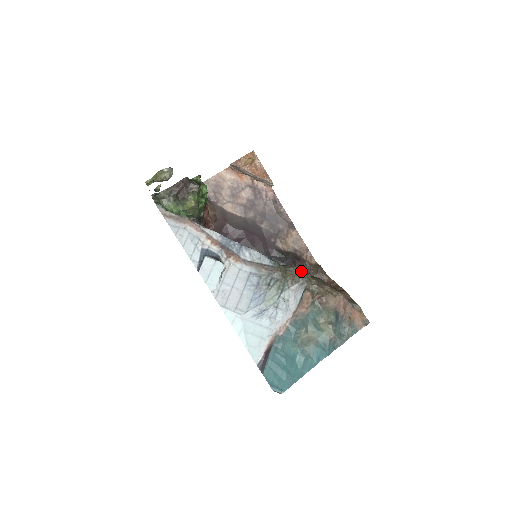
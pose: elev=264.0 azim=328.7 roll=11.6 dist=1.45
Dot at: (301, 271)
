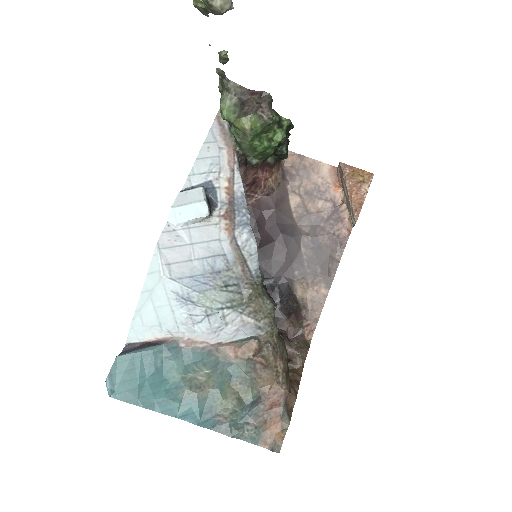
Dot at: (274, 315)
